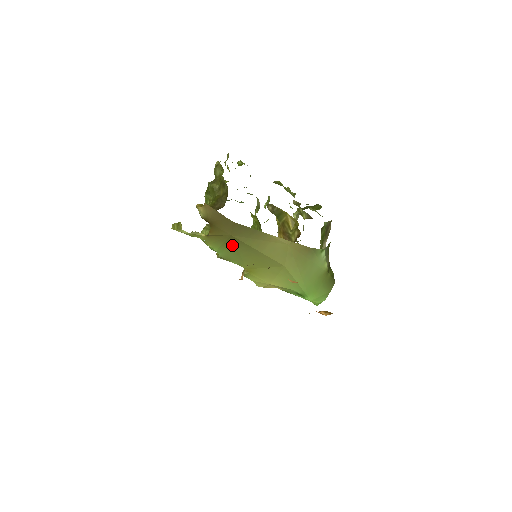
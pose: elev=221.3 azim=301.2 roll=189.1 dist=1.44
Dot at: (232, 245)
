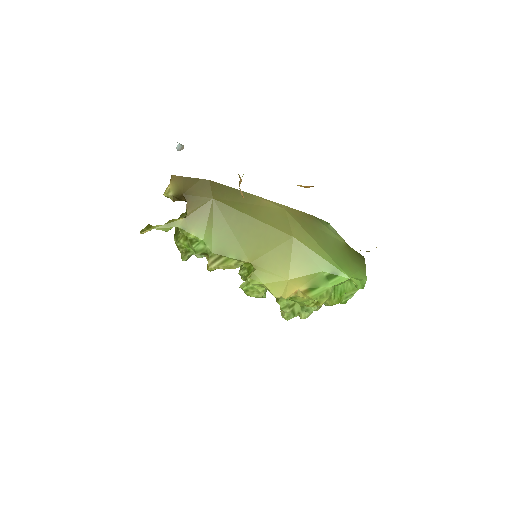
Dot at: (219, 219)
